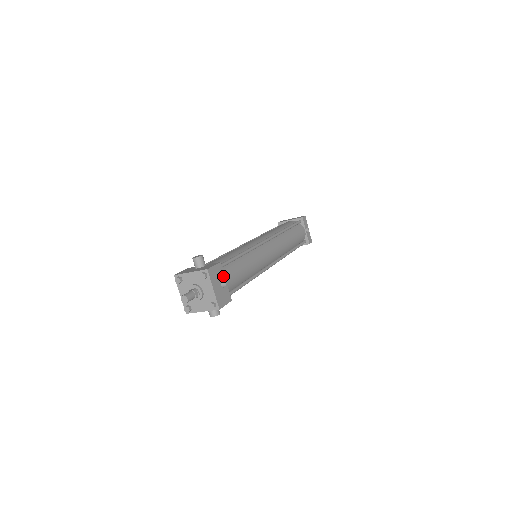
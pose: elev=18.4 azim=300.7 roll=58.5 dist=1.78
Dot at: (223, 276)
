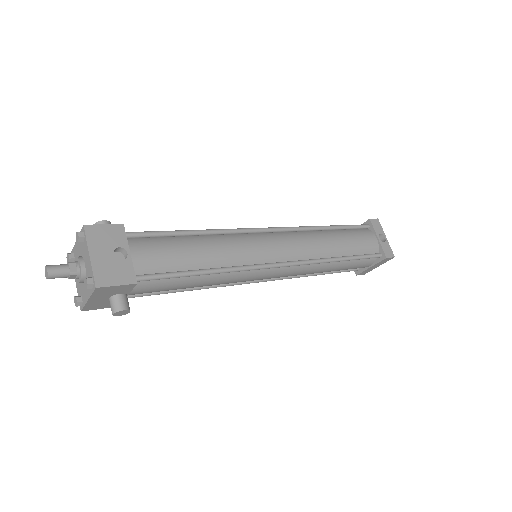
Dot at: (124, 244)
